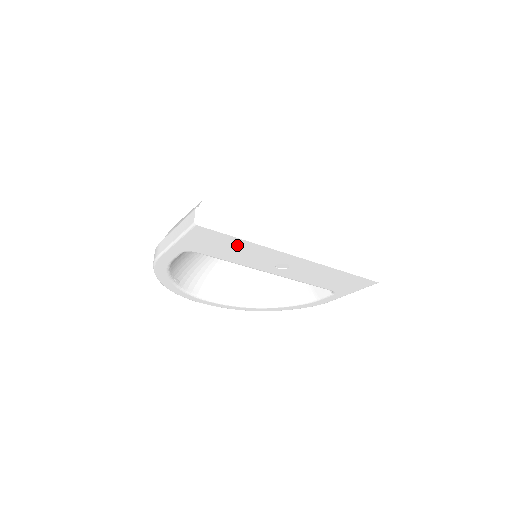
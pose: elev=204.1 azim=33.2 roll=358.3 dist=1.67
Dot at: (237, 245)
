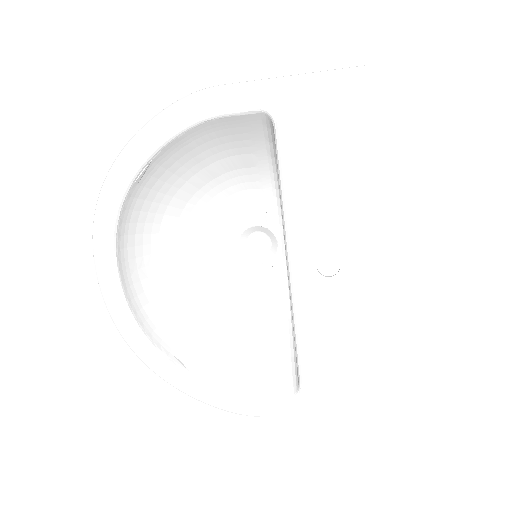
Dot at: (346, 162)
